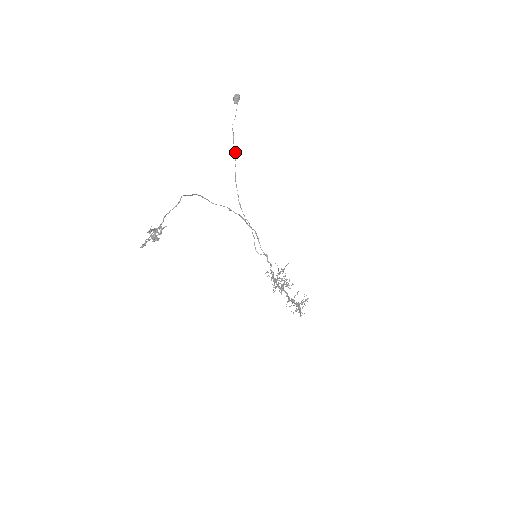
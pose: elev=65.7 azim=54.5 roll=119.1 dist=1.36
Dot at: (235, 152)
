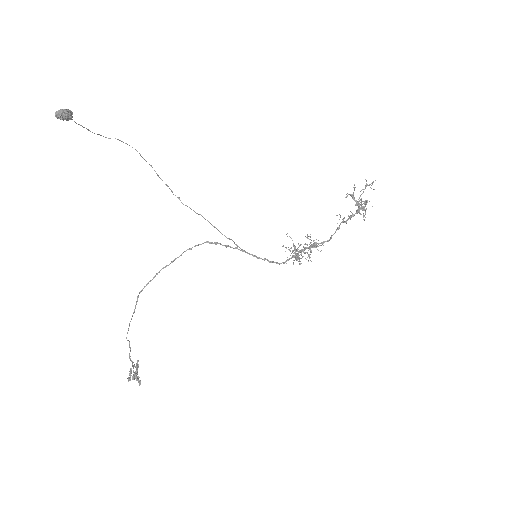
Dot at: (142, 157)
